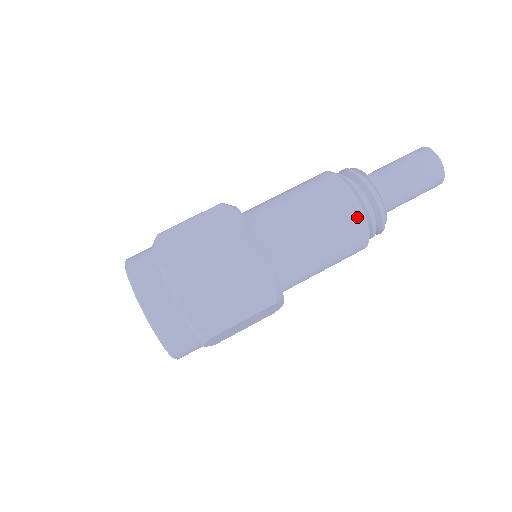
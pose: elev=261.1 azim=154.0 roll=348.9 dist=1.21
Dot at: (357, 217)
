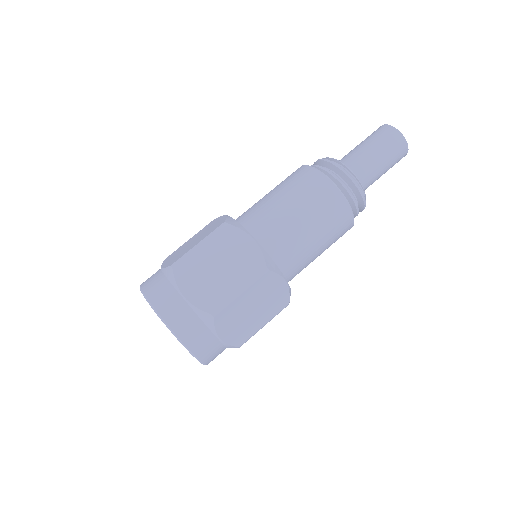
Dot at: (324, 183)
